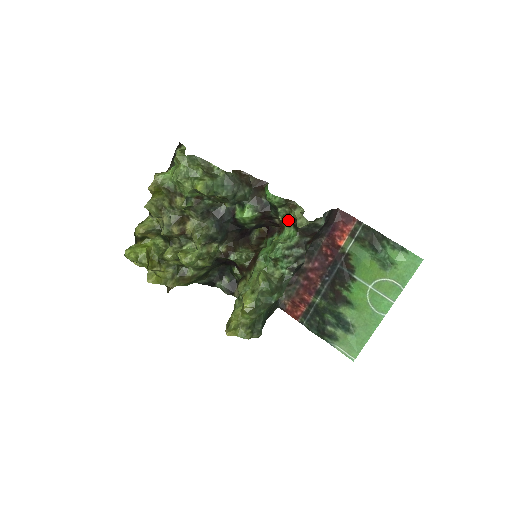
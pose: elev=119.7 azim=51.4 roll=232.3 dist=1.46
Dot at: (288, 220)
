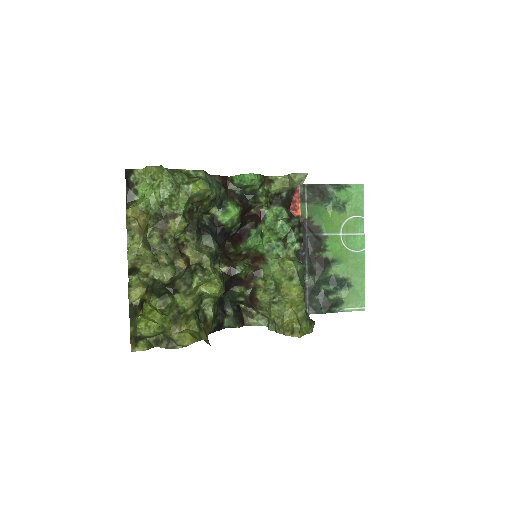
Dot at: (269, 199)
